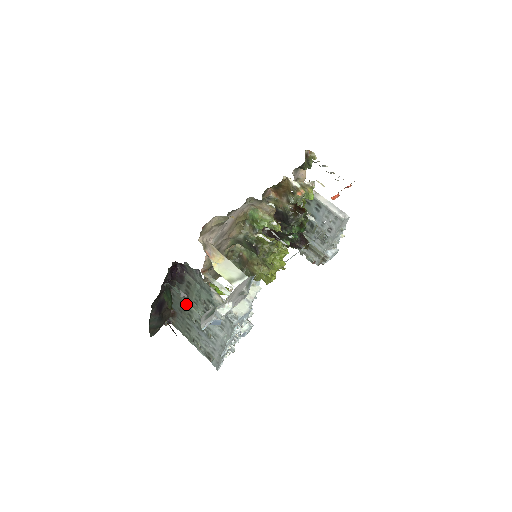
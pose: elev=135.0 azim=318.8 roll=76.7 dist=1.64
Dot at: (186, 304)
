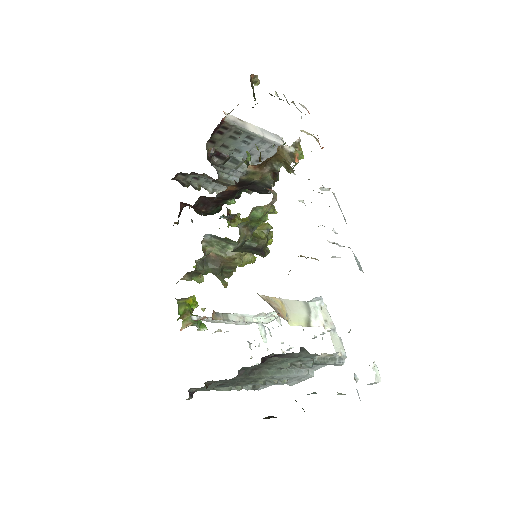
Dot at: (256, 377)
